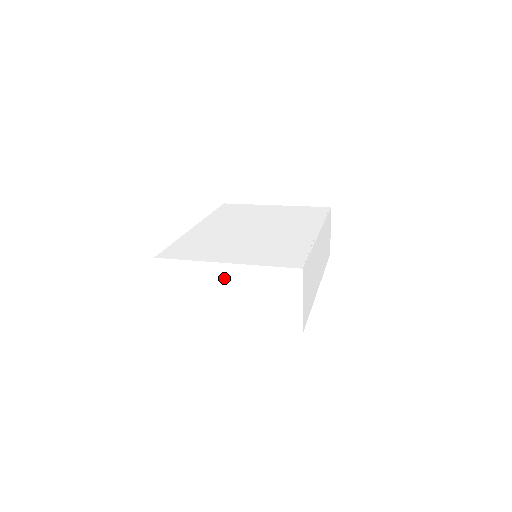
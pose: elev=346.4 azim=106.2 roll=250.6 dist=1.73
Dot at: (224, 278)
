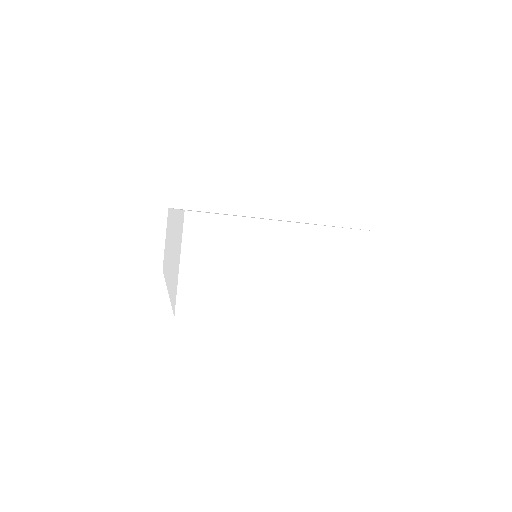
Dot at: (293, 247)
